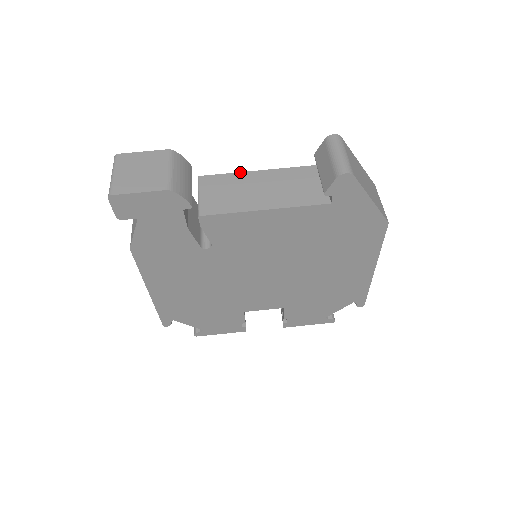
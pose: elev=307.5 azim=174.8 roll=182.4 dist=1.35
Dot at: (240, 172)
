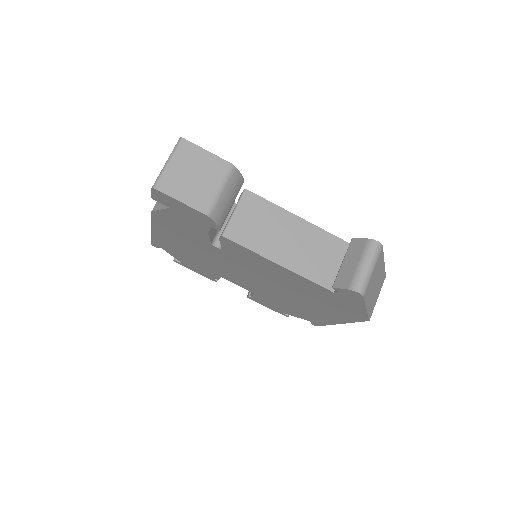
Dot at: (283, 208)
